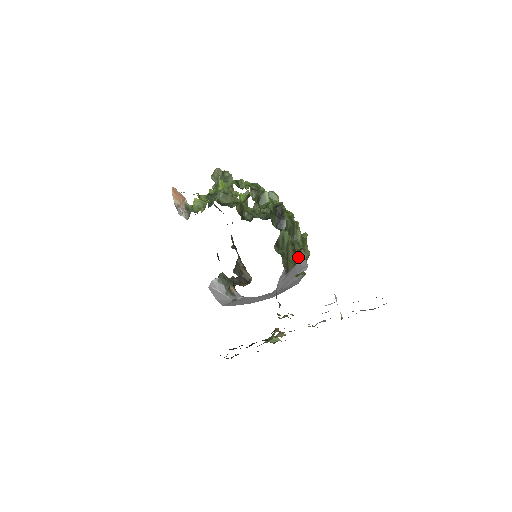
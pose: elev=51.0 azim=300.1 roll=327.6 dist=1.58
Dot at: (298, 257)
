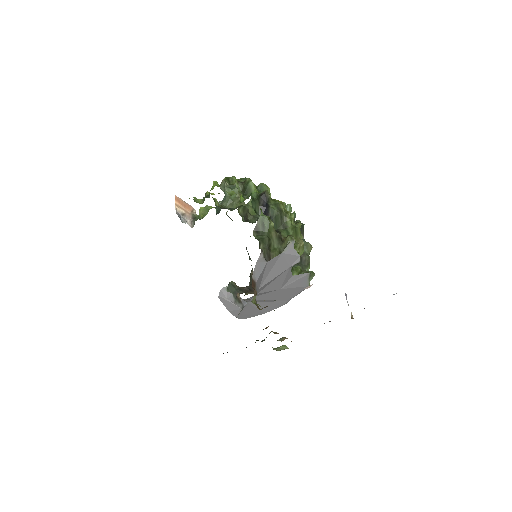
Dot at: (284, 244)
